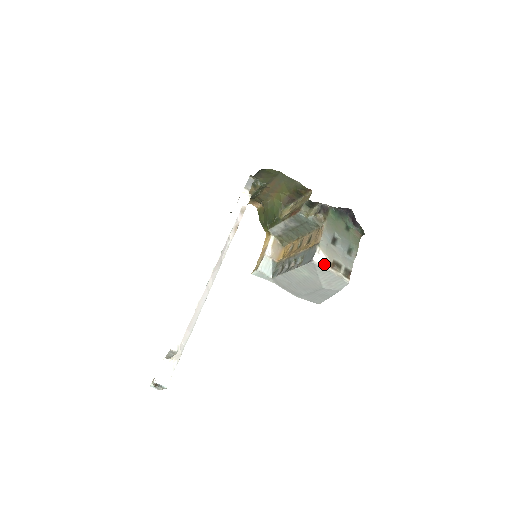
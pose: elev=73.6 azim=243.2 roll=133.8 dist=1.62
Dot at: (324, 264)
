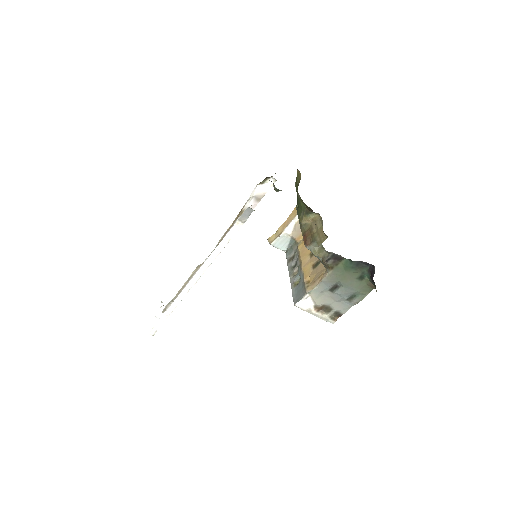
Dot at: (309, 308)
